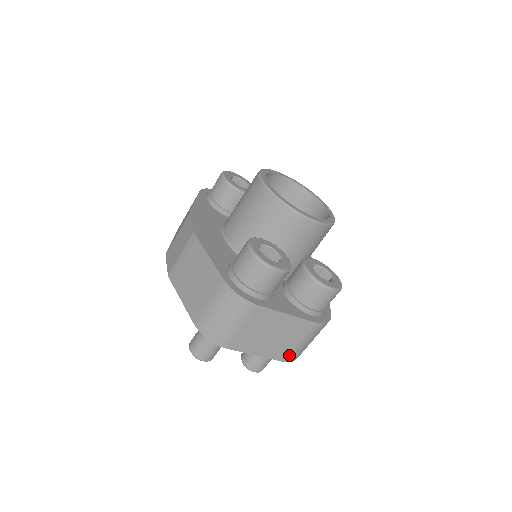
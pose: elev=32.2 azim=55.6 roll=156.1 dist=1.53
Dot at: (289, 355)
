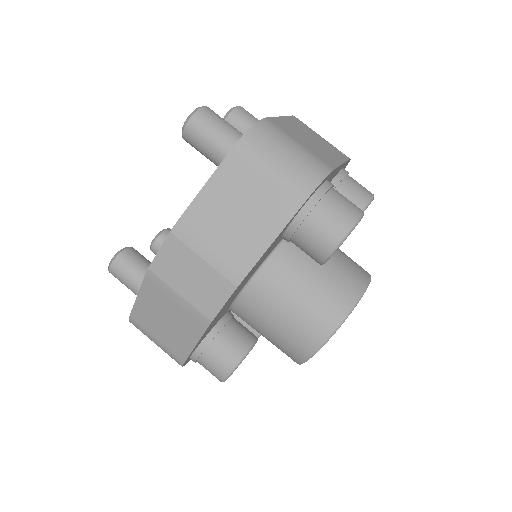
Dot at: occluded
